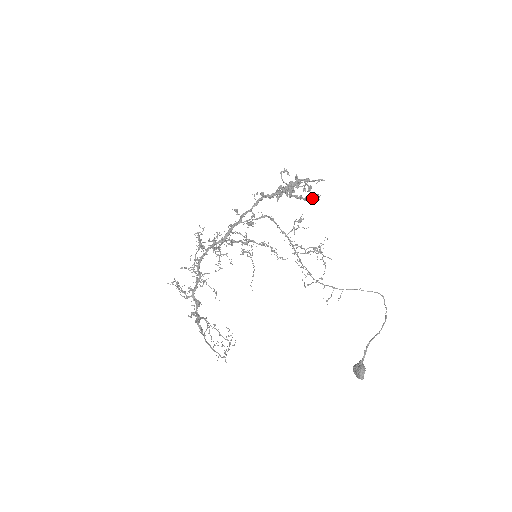
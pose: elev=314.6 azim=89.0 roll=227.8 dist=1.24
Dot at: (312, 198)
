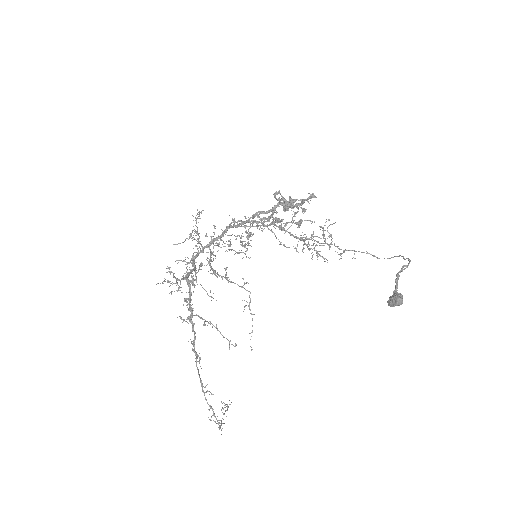
Dot at: occluded
